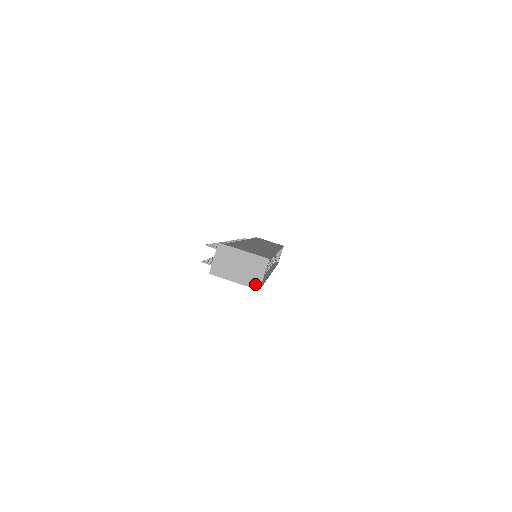
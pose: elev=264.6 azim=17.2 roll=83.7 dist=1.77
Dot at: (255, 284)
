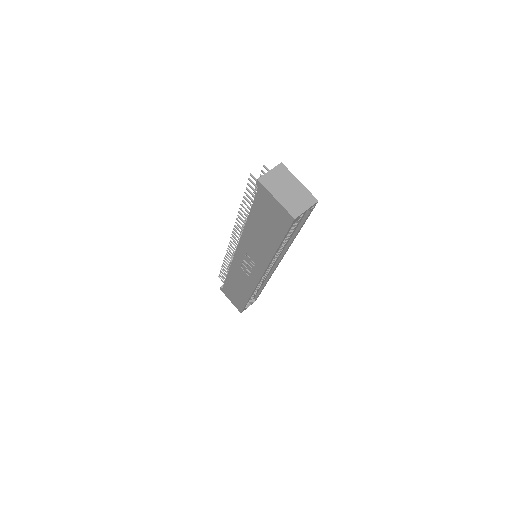
Dot at: (294, 212)
